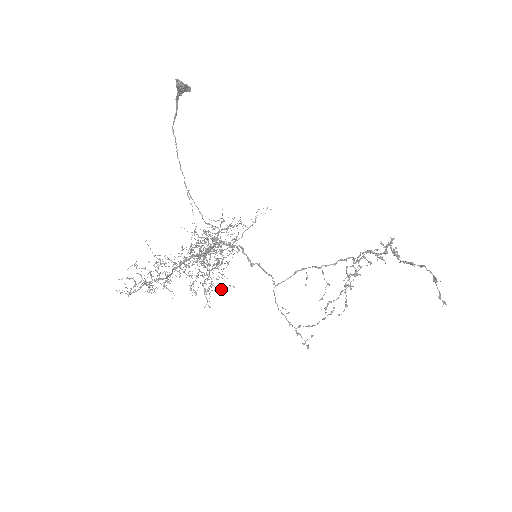
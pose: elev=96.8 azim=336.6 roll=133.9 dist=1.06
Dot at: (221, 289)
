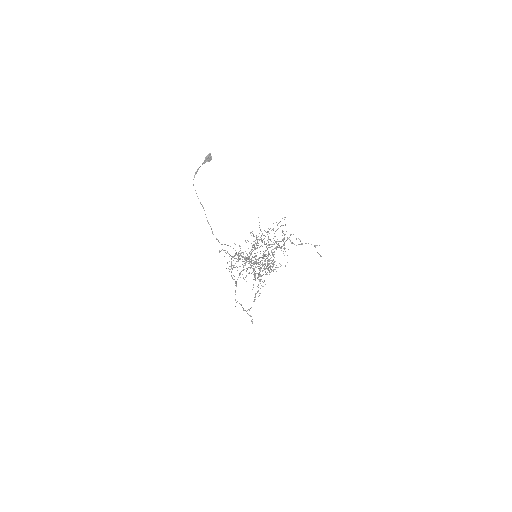
Dot at: occluded
